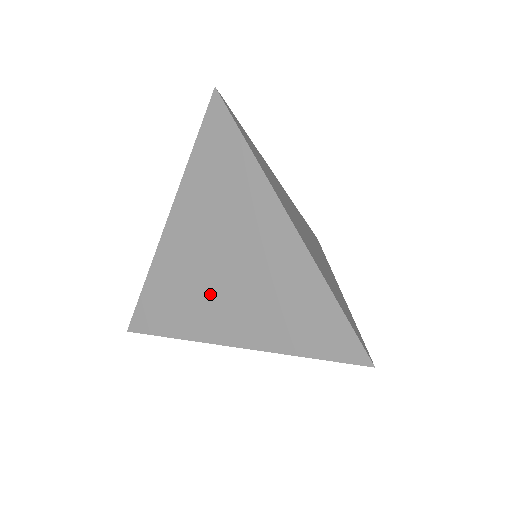
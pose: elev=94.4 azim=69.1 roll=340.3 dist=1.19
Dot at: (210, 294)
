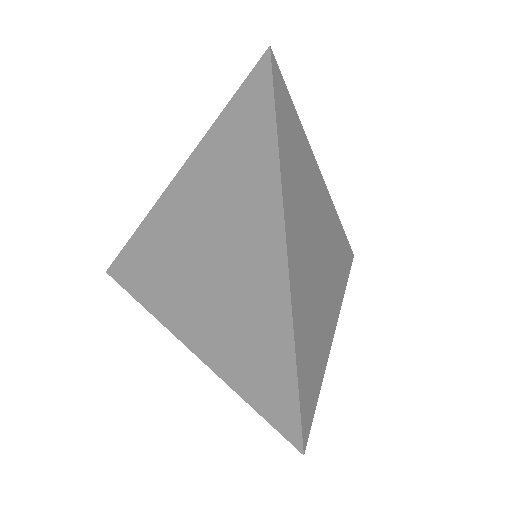
Dot at: (183, 279)
